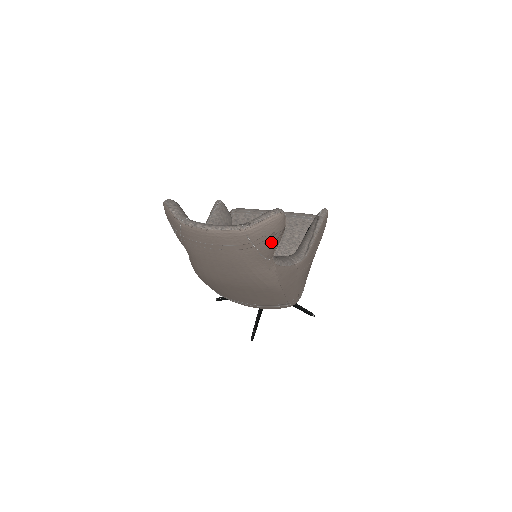
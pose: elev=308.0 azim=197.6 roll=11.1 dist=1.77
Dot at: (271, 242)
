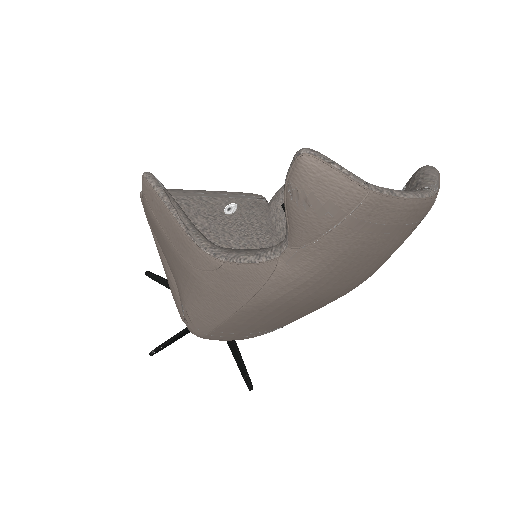
Dot at: occluded
